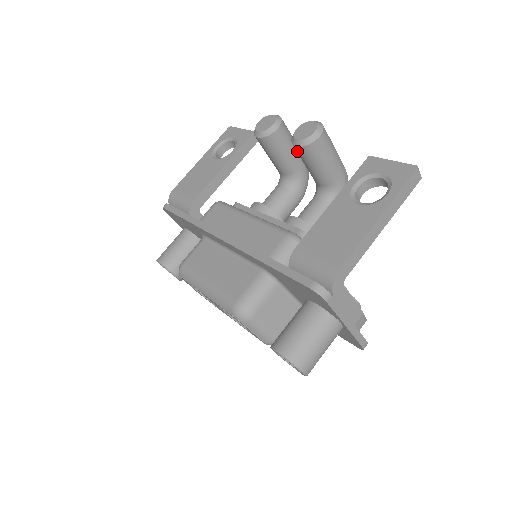
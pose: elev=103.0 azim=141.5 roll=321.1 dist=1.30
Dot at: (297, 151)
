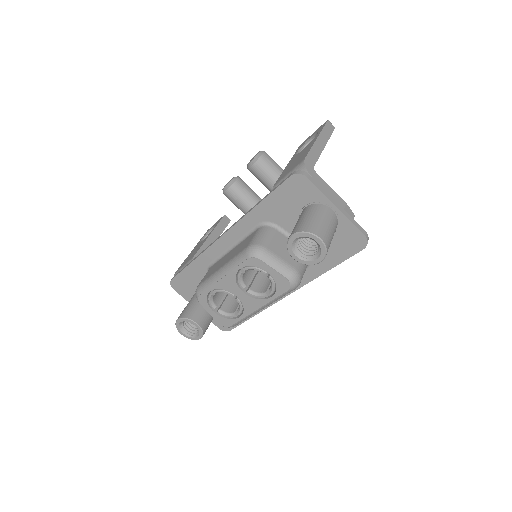
Dot at: (254, 171)
